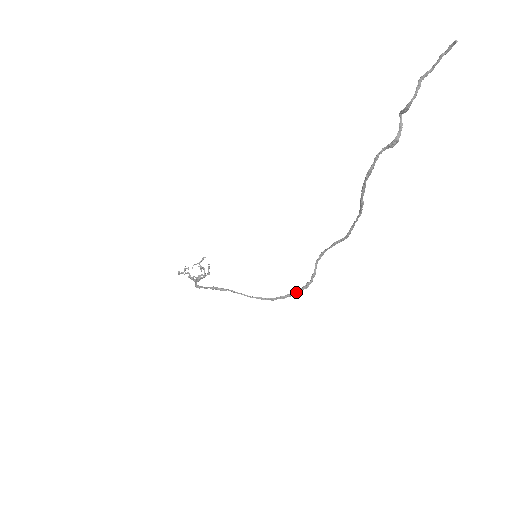
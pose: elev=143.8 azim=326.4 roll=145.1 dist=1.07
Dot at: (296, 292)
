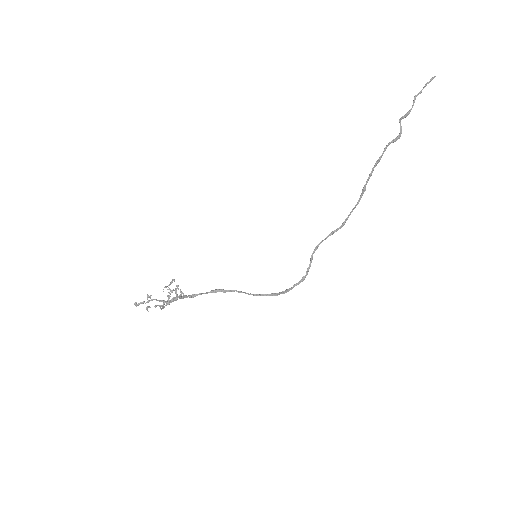
Dot at: (294, 286)
